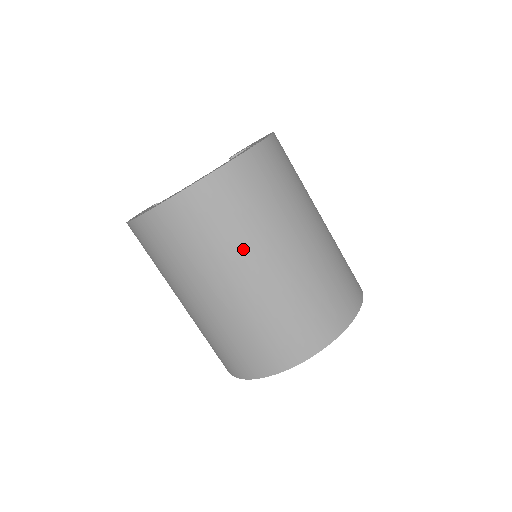
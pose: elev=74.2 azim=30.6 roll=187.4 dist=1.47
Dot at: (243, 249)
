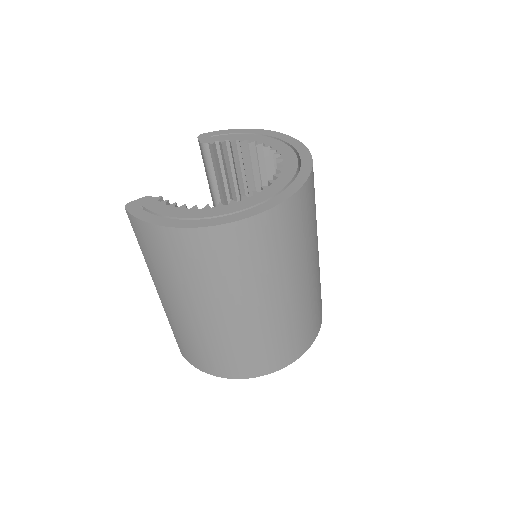
Dot at: (303, 258)
